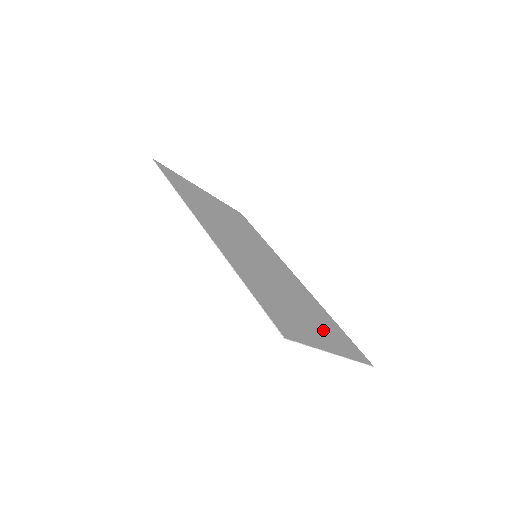
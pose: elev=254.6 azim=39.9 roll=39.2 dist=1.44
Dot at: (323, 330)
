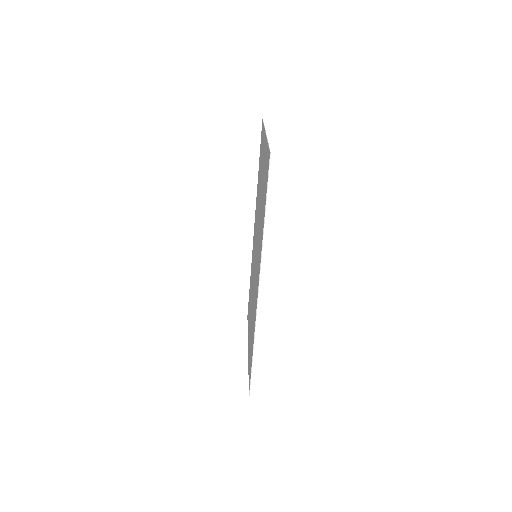
Dot at: occluded
